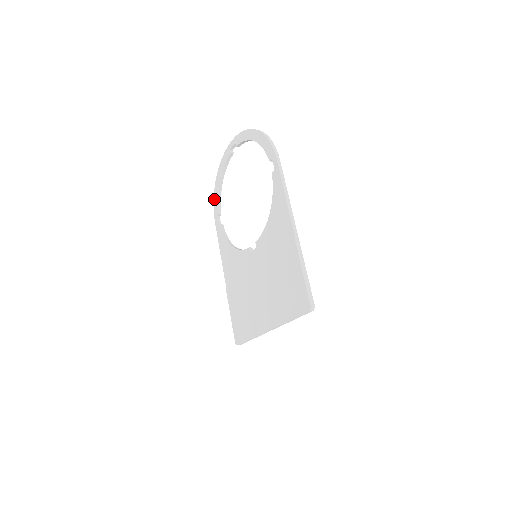
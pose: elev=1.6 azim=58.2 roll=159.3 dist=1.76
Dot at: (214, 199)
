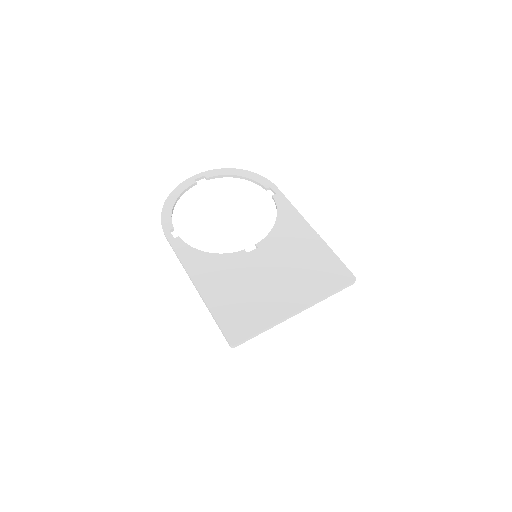
Dot at: (163, 216)
